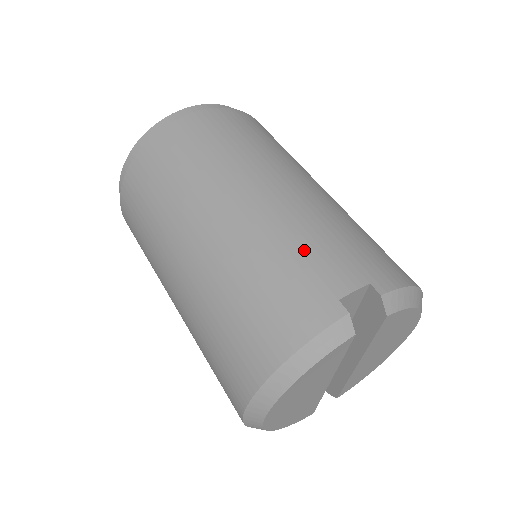
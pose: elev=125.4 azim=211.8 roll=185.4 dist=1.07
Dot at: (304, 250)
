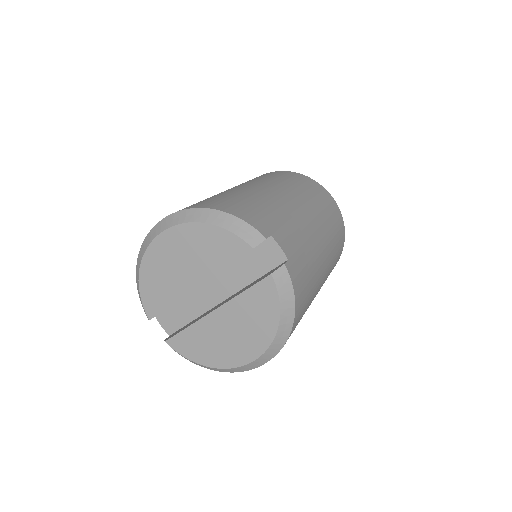
Dot at: (289, 226)
